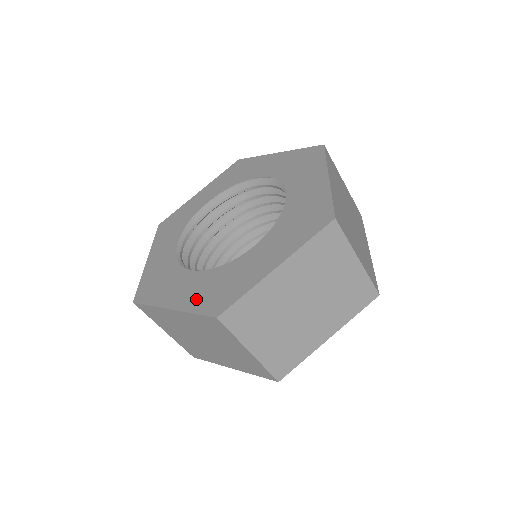
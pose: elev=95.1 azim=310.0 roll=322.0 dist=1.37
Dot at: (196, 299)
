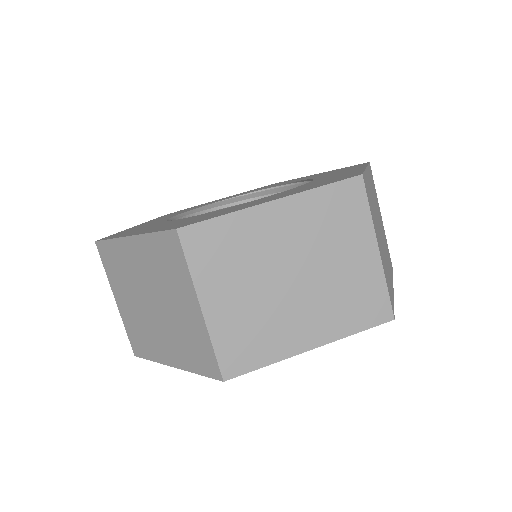
Dot at: (164, 227)
